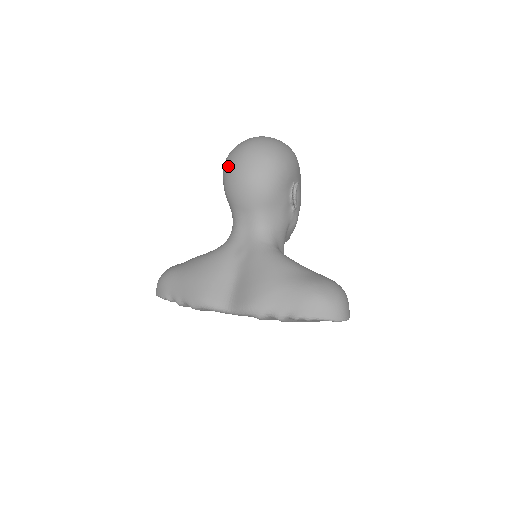
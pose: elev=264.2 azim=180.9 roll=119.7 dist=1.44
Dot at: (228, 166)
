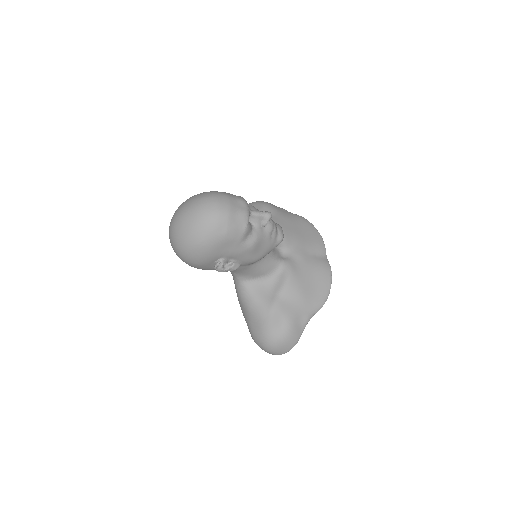
Dot at: occluded
